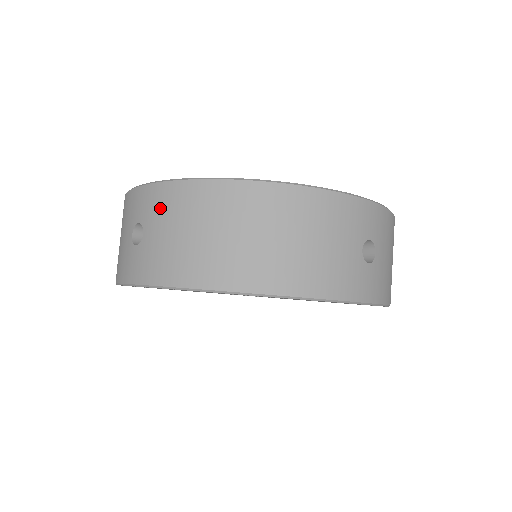
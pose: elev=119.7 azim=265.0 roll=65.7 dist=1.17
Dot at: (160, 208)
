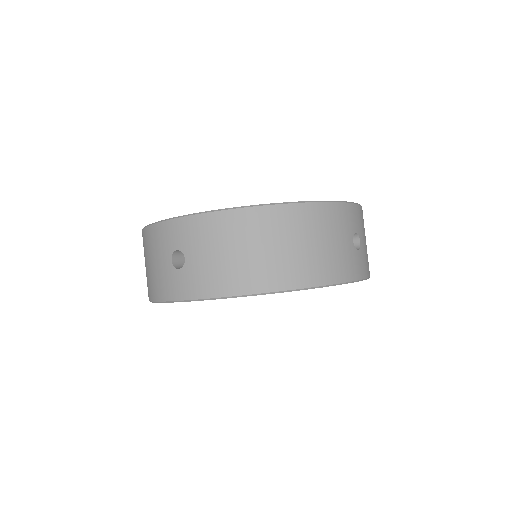
Dot at: (198, 236)
